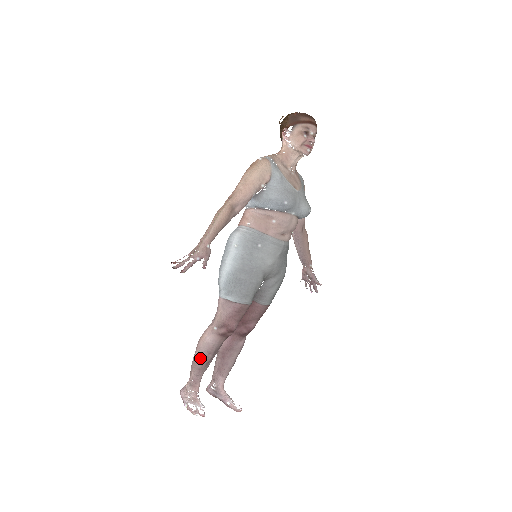
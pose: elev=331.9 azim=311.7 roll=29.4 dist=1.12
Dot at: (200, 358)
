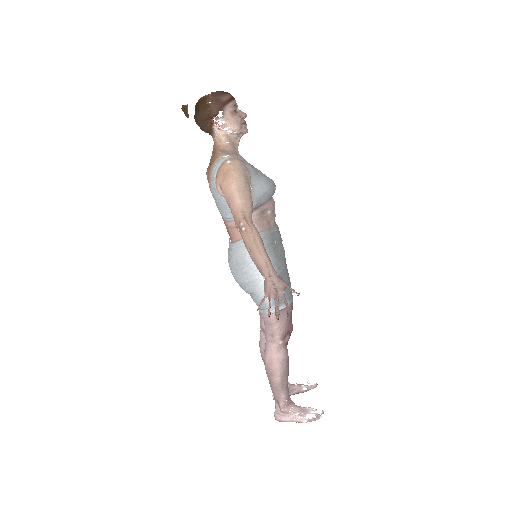
Dot at: (284, 377)
